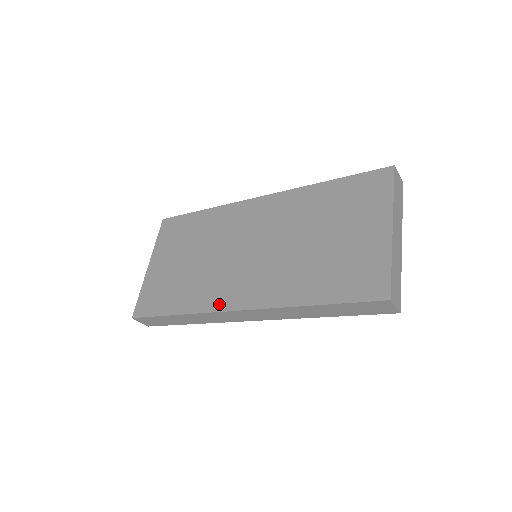
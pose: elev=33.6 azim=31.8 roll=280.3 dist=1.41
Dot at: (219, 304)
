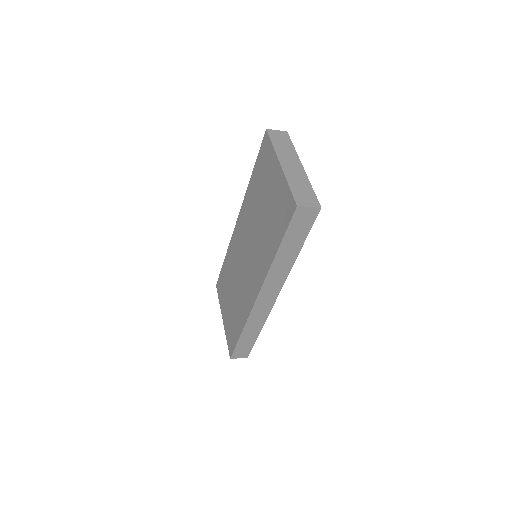
Dot at: (250, 303)
